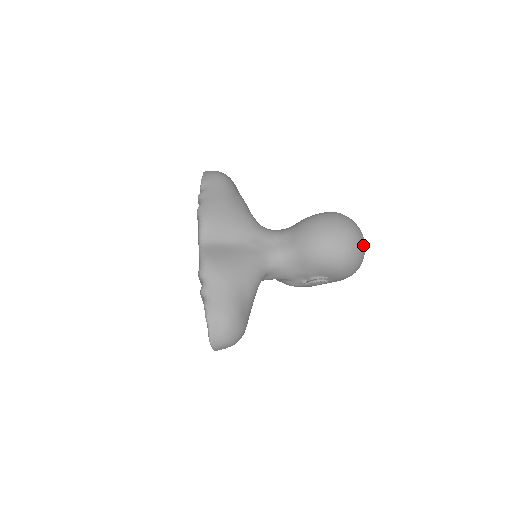
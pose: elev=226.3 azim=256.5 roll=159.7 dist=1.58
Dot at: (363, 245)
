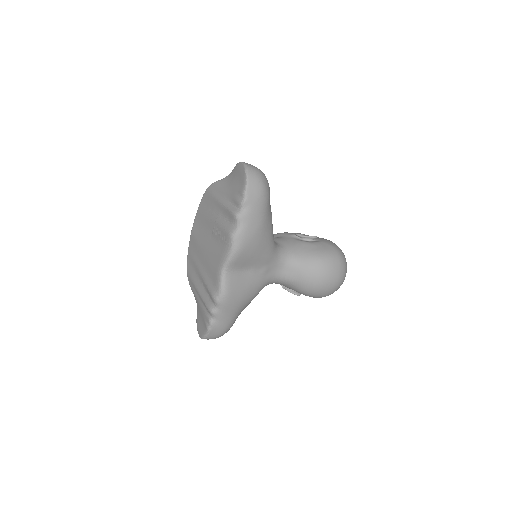
Dot at: occluded
